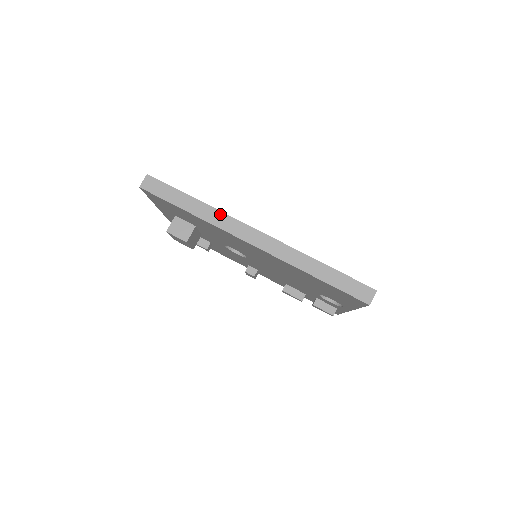
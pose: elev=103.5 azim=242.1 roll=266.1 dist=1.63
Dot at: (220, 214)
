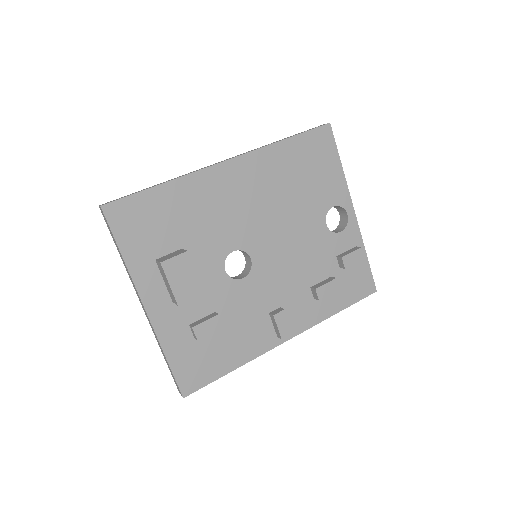
Dot at: occluded
